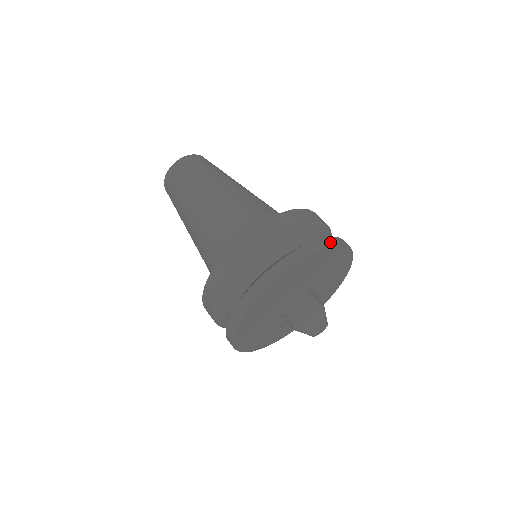
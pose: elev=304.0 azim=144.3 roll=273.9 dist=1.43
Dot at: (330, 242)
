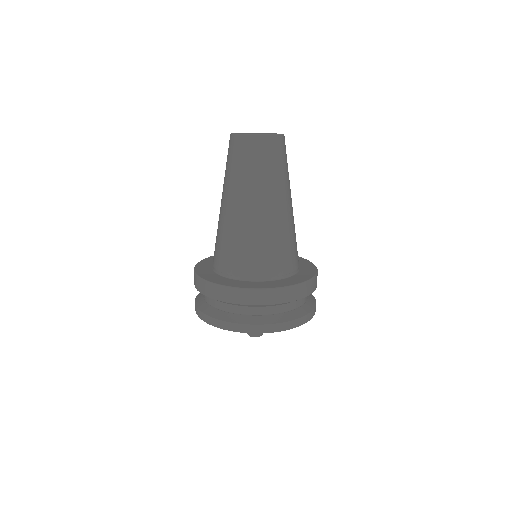
Dot at: (225, 327)
